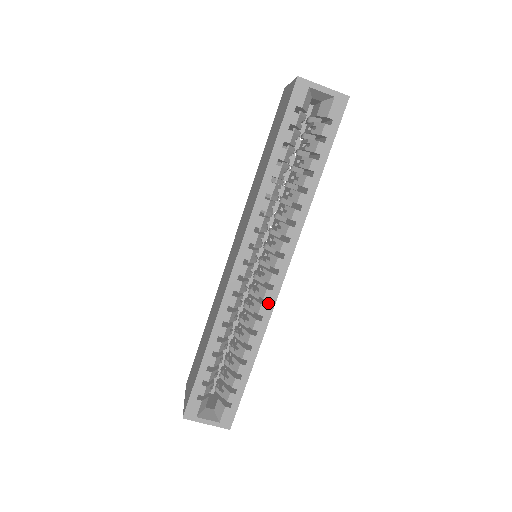
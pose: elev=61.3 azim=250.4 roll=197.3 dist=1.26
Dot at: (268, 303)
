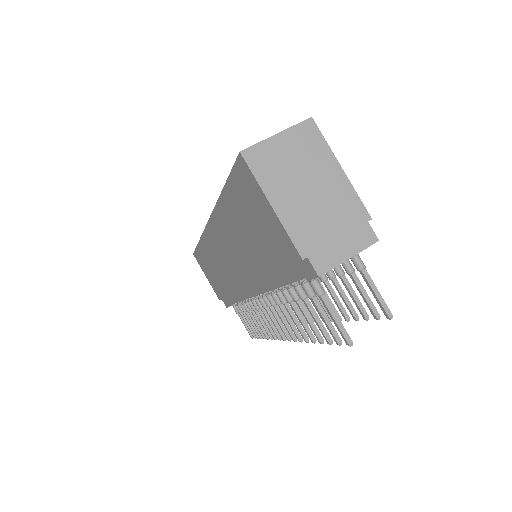
Dot at: occluded
